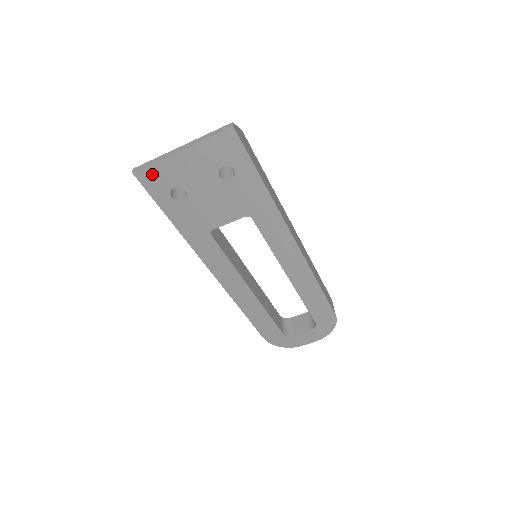
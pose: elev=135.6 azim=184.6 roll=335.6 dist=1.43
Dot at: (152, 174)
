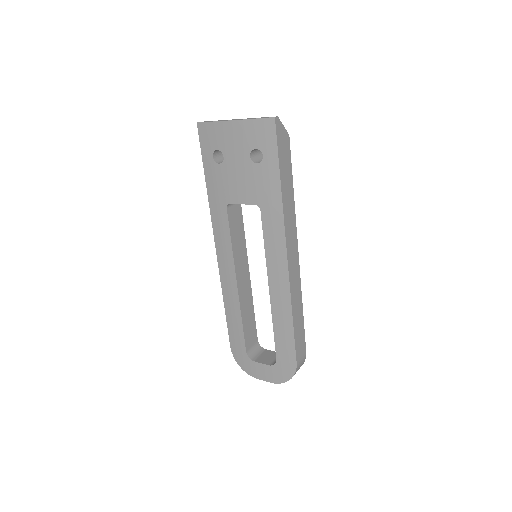
Dot at: (208, 130)
